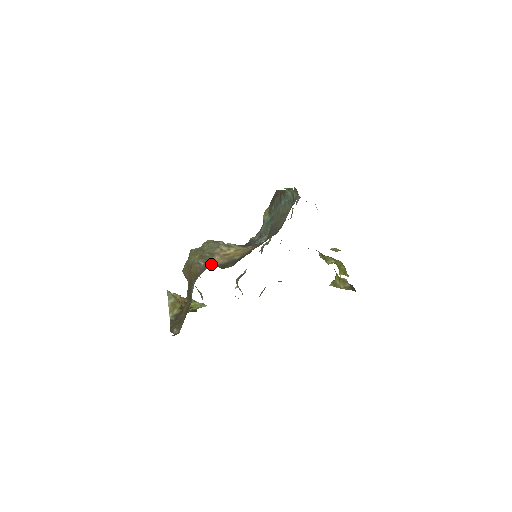
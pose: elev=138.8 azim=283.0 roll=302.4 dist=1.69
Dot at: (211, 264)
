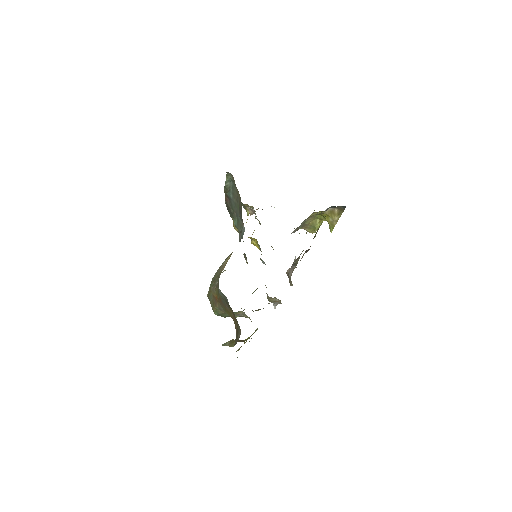
Dot at: occluded
